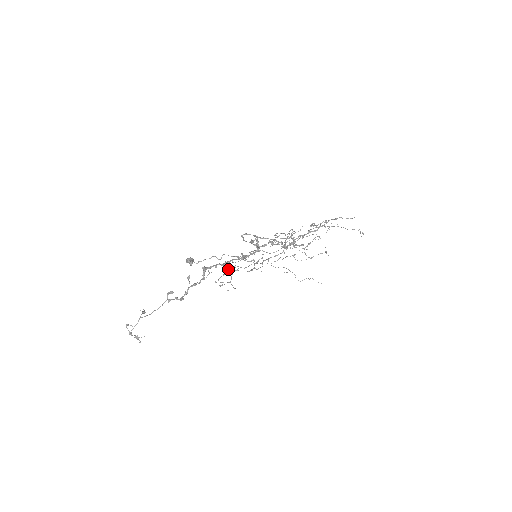
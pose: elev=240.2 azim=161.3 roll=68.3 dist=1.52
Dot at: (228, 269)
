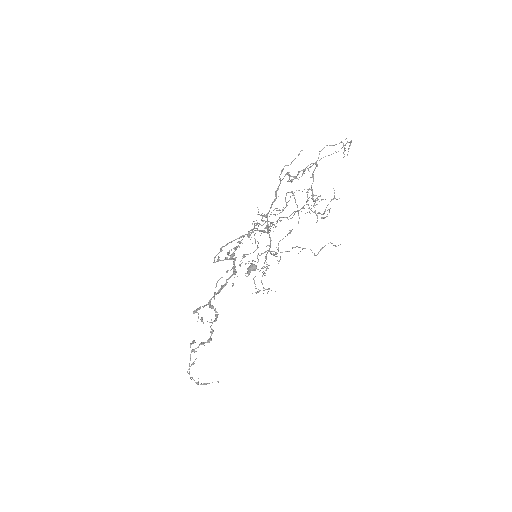
Dot at: occluded
